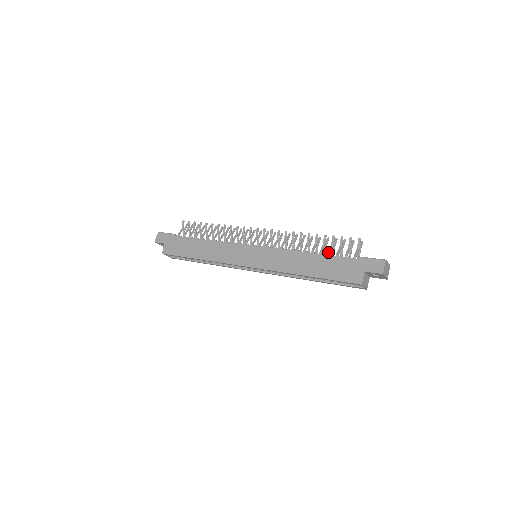
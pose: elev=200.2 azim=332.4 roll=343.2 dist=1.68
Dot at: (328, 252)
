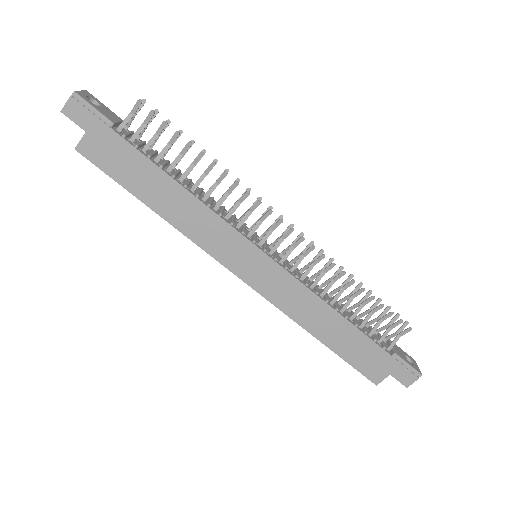
Dot at: (363, 323)
